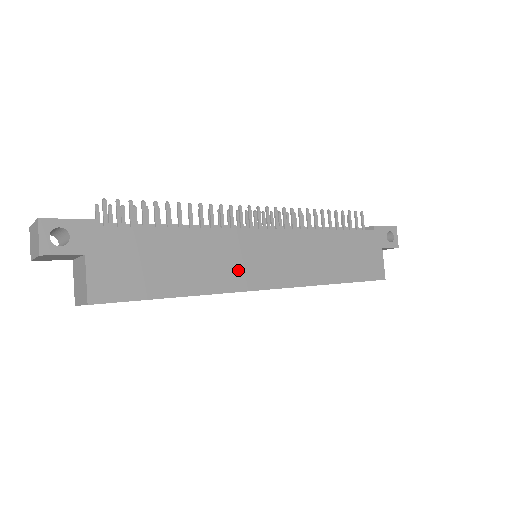
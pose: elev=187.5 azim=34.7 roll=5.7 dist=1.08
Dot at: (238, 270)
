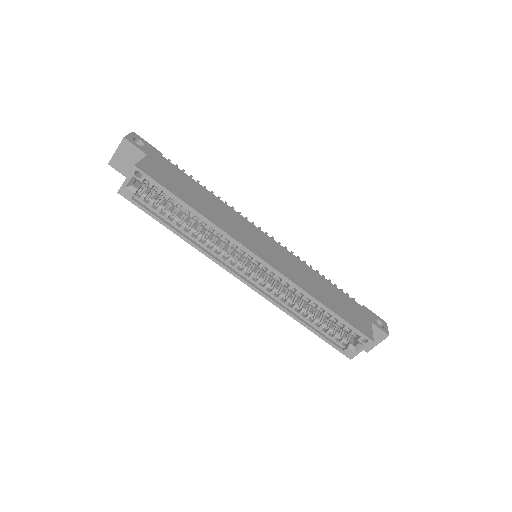
Dot at: (240, 233)
